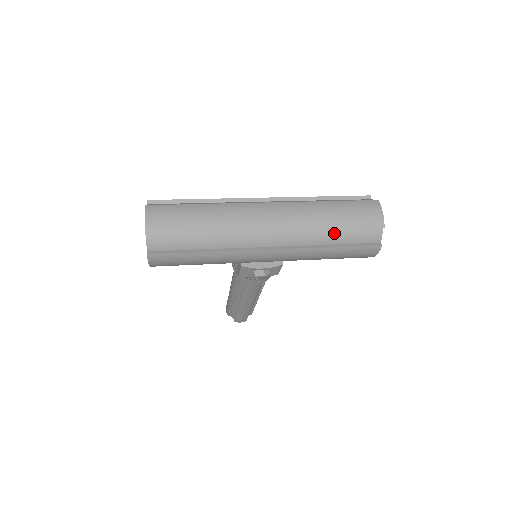
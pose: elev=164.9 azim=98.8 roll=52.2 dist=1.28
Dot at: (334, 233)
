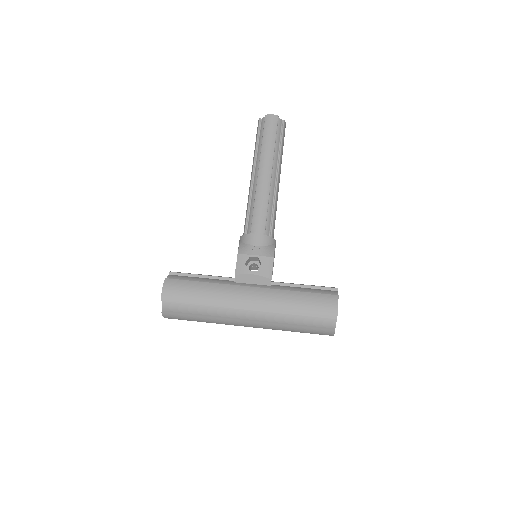
Dot at: occluded
